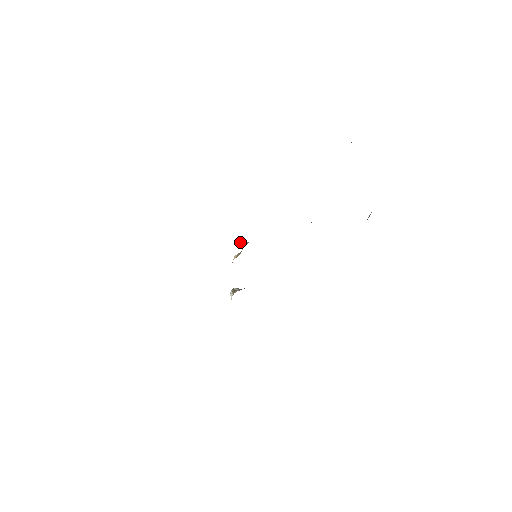
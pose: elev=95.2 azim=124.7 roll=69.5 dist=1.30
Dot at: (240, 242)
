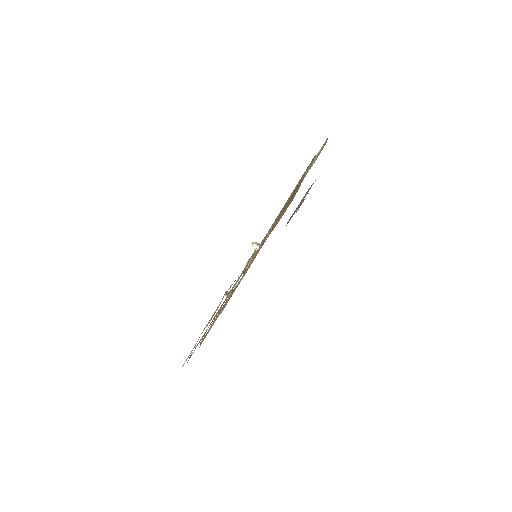
Dot at: (254, 245)
